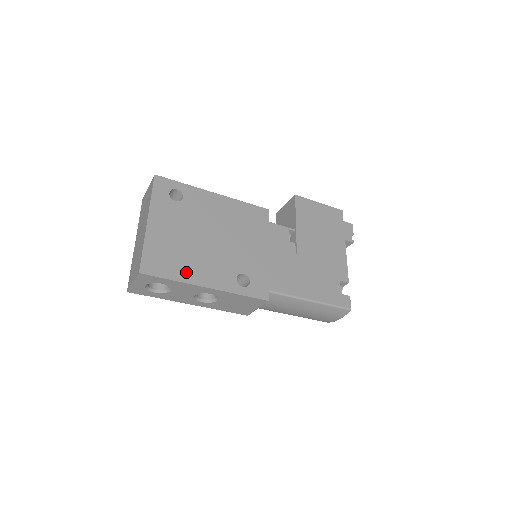
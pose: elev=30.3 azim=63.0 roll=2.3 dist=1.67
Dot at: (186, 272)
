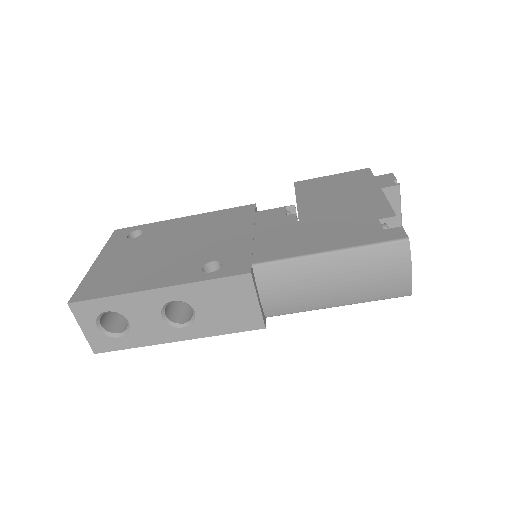
Dot at: (129, 284)
